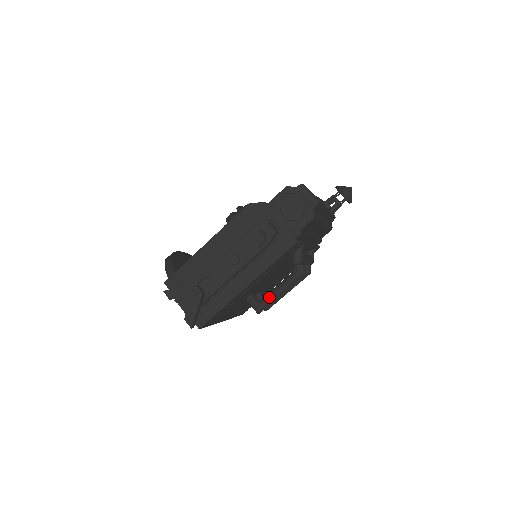
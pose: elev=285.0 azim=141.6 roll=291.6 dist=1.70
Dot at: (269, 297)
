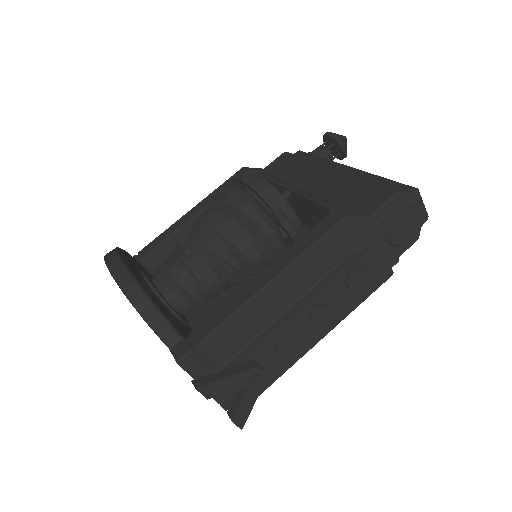
Dot at: occluded
